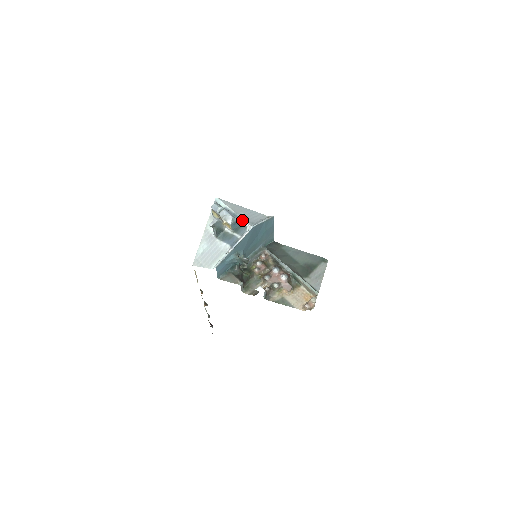
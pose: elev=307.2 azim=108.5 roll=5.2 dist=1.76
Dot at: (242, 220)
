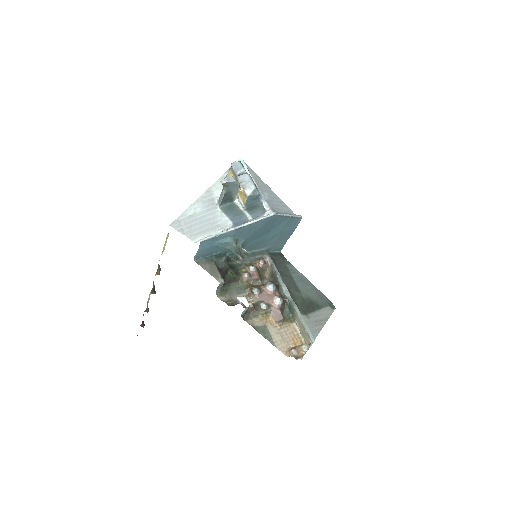
Dot at: (263, 200)
